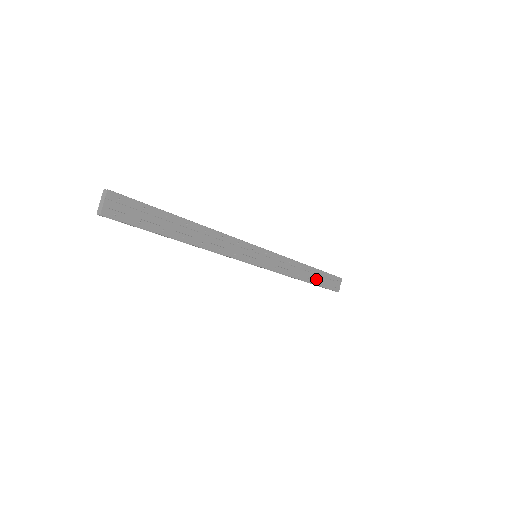
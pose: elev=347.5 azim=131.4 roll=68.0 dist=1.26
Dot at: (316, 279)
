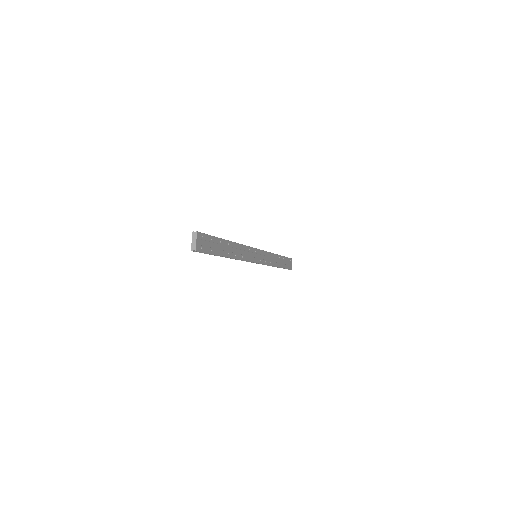
Dot at: (282, 263)
